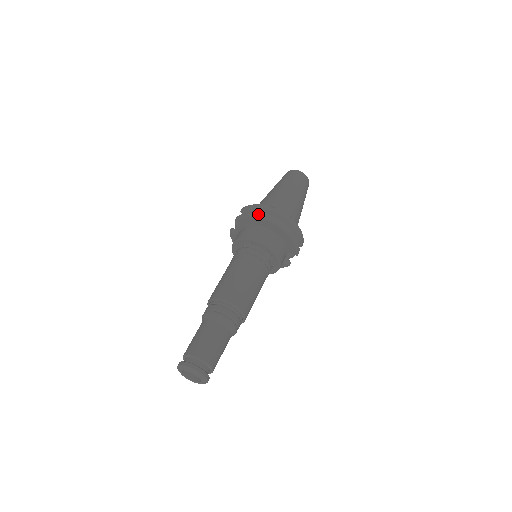
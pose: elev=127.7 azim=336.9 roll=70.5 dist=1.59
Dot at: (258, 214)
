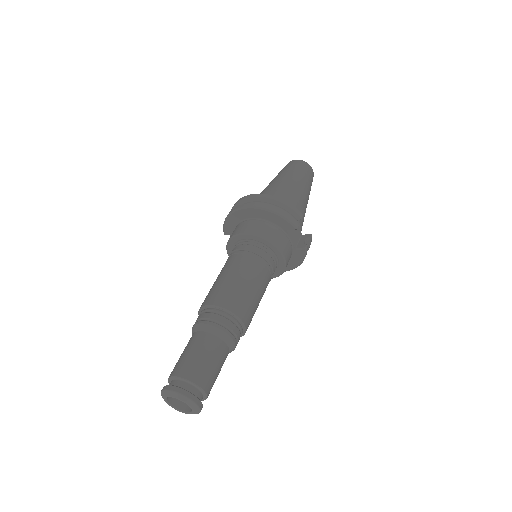
Dot at: (230, 211)
